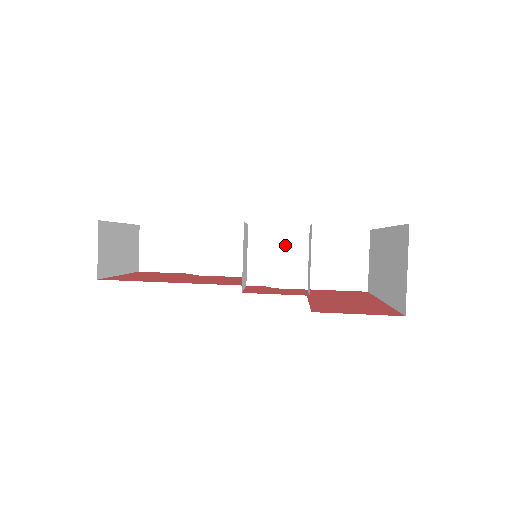
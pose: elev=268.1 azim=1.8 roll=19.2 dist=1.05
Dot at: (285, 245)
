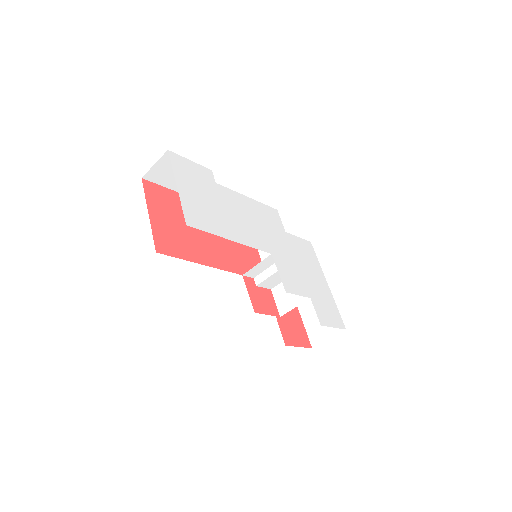
Dot at: occluded
